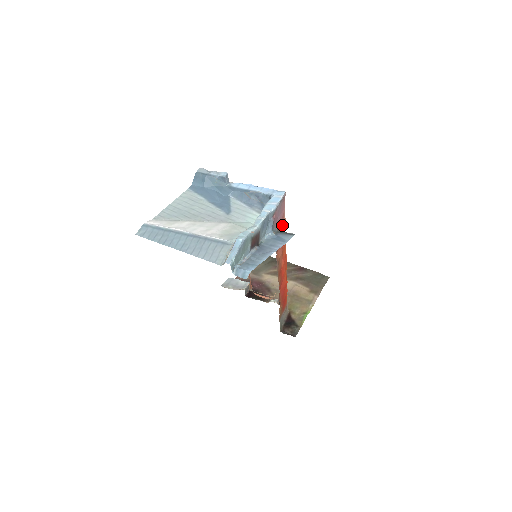
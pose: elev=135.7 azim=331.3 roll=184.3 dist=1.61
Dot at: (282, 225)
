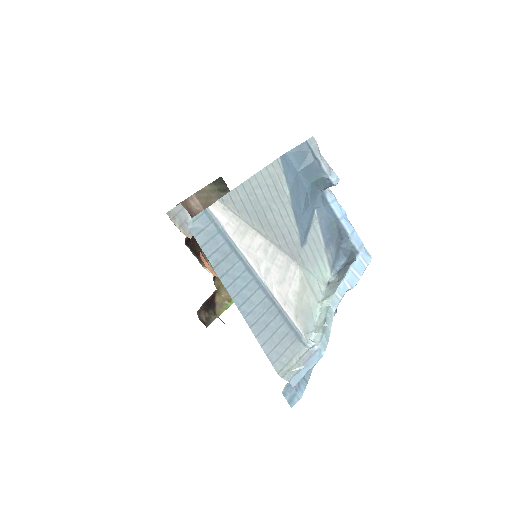
Dot at: occluded
